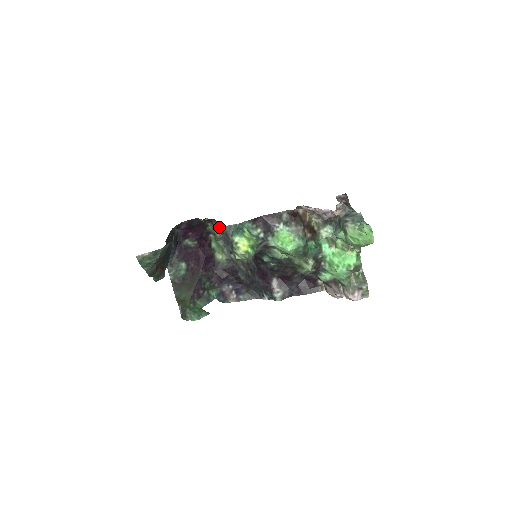
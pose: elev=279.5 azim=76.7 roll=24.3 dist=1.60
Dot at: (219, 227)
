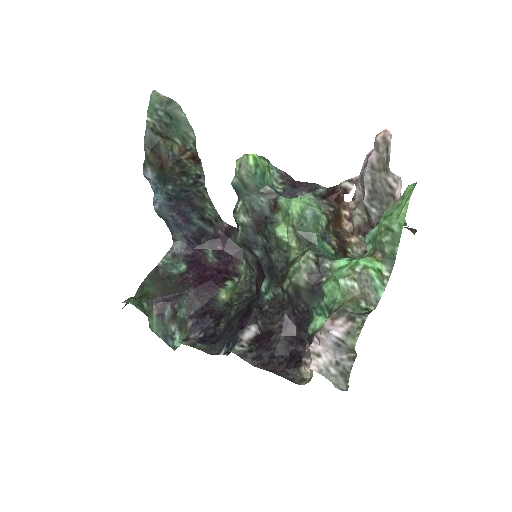
Dot at: occluded
